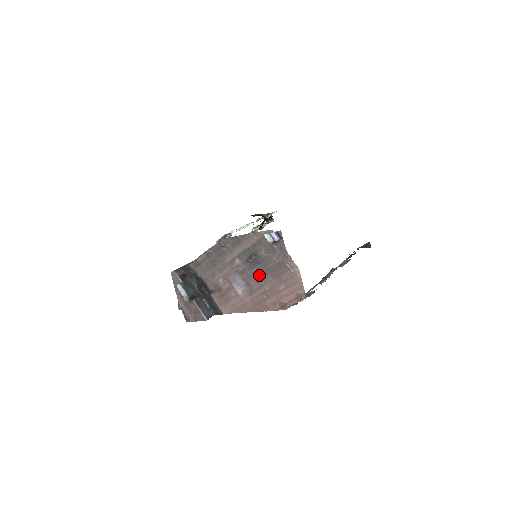
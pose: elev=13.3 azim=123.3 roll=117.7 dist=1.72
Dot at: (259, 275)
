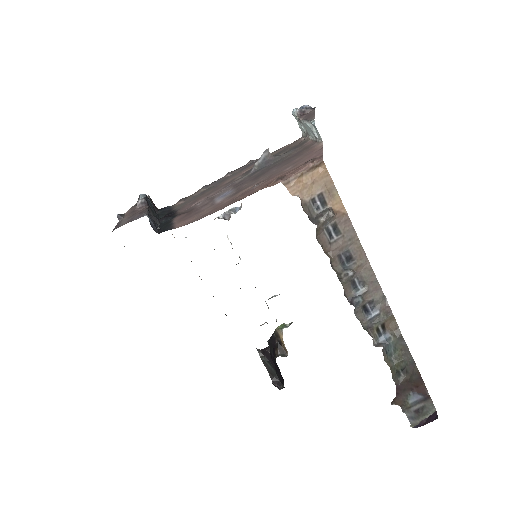
Dot at: (261, 174)
